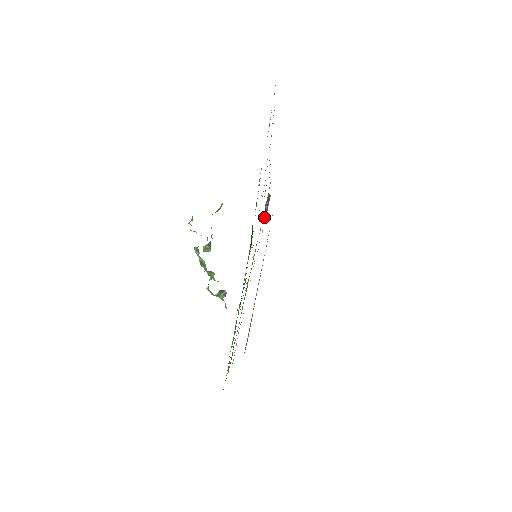
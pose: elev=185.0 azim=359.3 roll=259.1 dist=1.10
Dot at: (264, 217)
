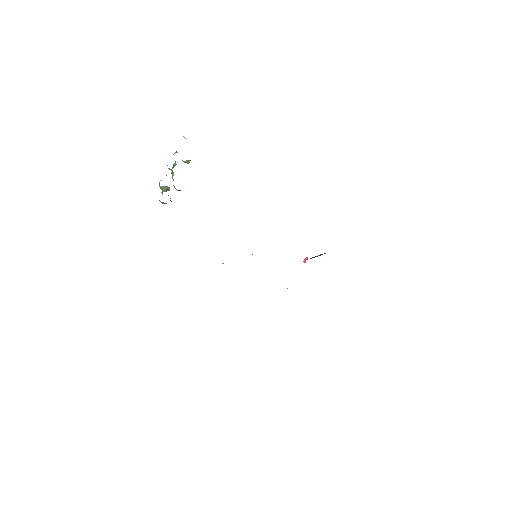
Dot at: (304, 261)
